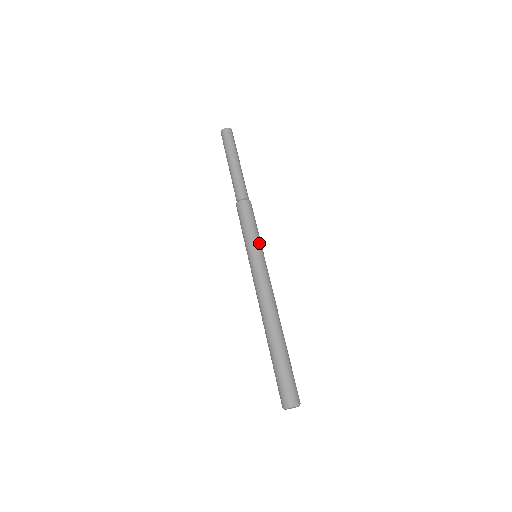
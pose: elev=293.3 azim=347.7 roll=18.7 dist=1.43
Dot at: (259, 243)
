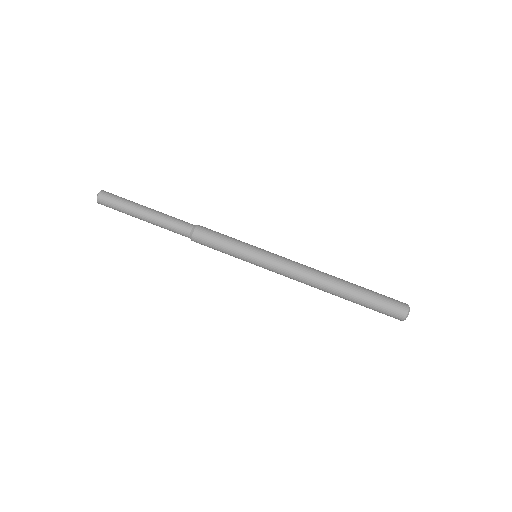
Dot at: (246, 249)
